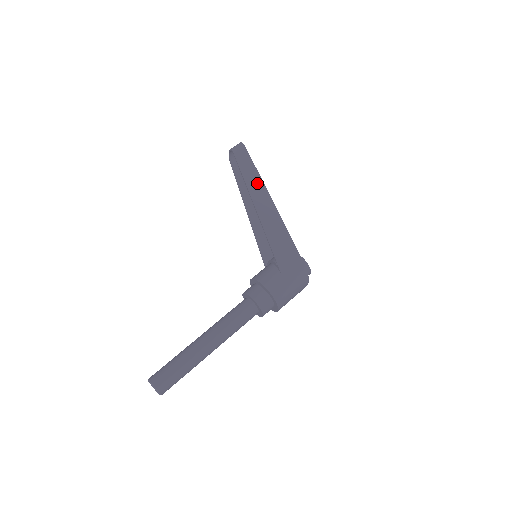
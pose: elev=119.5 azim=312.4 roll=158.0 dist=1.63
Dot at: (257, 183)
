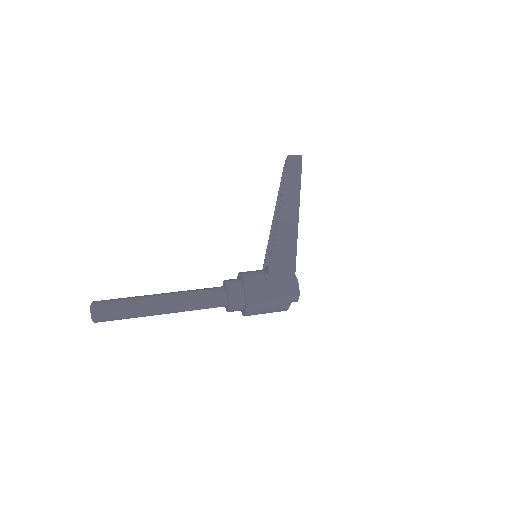
Dot at: (294, 193)
